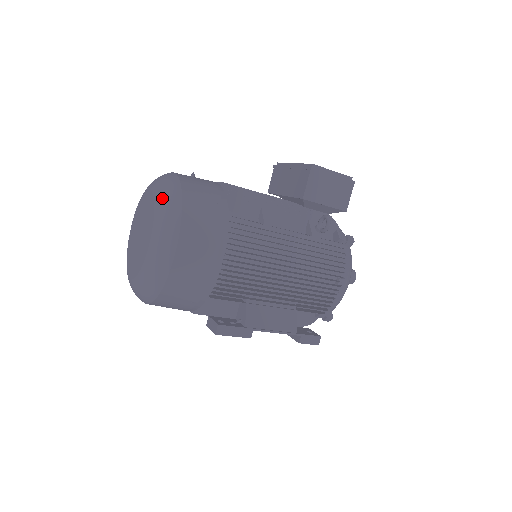
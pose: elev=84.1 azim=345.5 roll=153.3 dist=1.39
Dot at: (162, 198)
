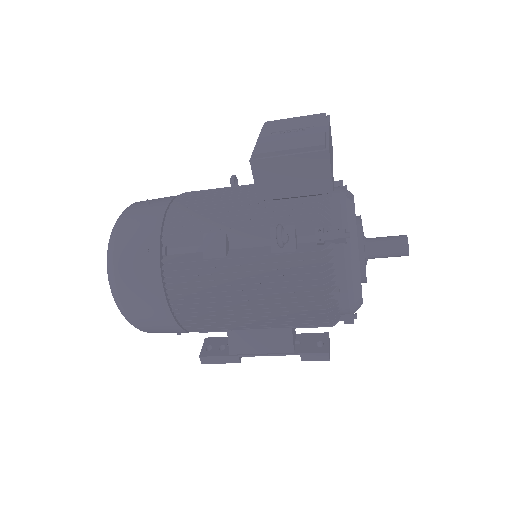
Dot at: occluded
